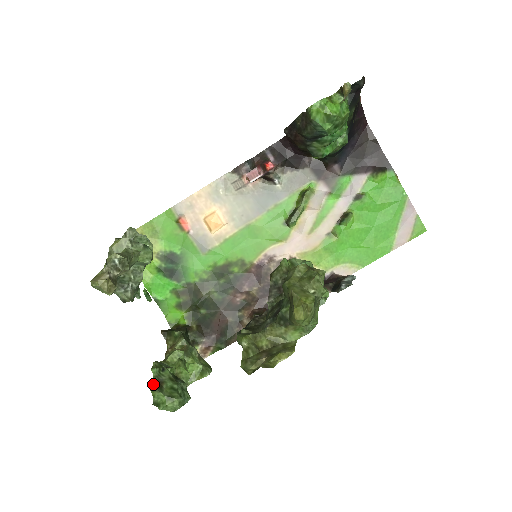
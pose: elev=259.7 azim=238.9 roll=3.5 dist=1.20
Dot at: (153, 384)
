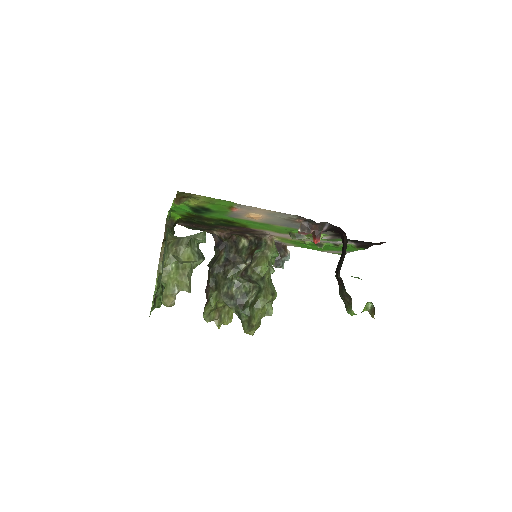
Dot at: (153, 304)
